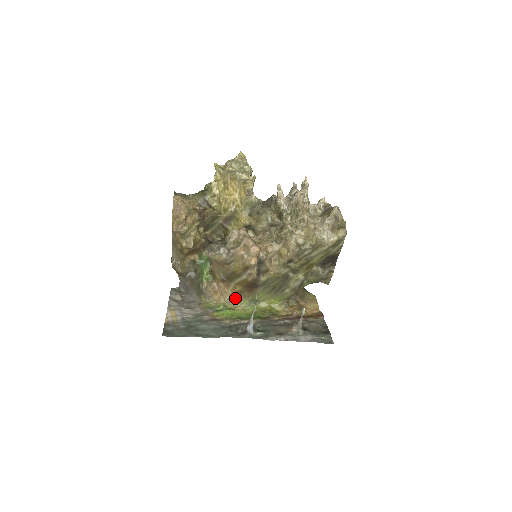
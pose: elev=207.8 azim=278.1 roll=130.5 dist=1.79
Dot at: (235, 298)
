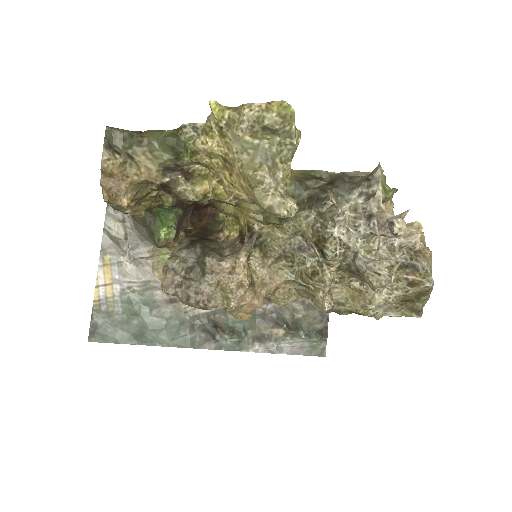
Dot at: occluded
